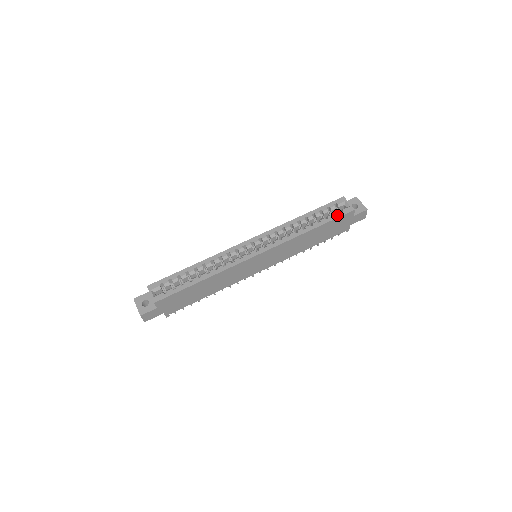
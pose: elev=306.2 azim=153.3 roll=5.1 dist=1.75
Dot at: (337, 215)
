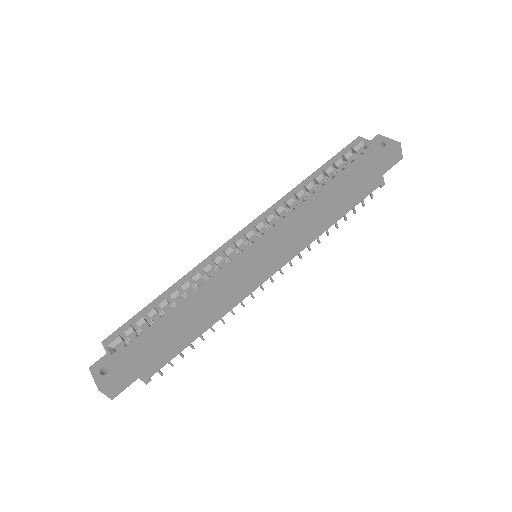
Dot at: (356, 160)
